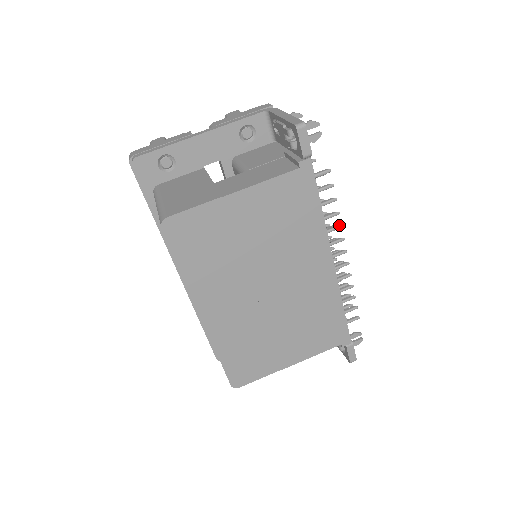
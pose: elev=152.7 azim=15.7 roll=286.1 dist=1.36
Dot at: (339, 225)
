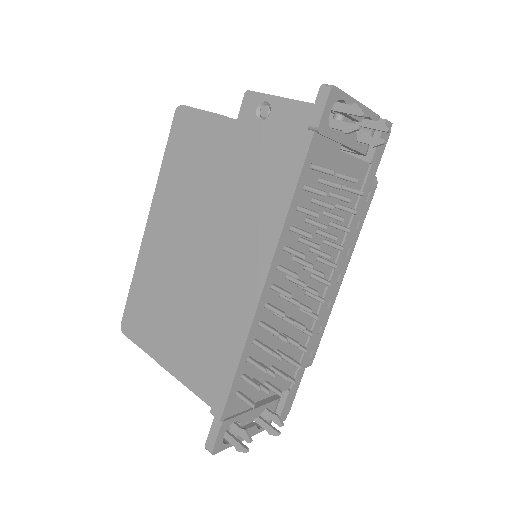
Dot at: (304, 254)
